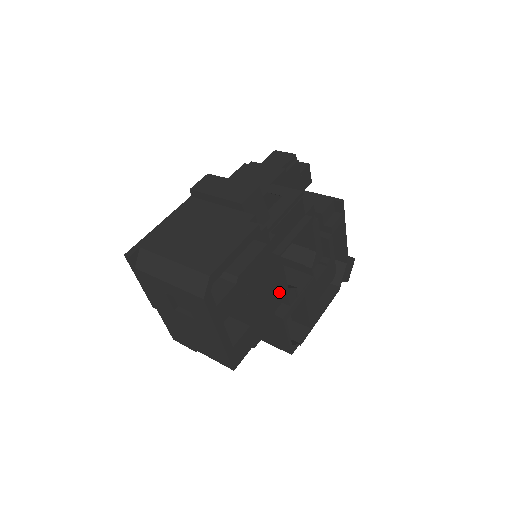
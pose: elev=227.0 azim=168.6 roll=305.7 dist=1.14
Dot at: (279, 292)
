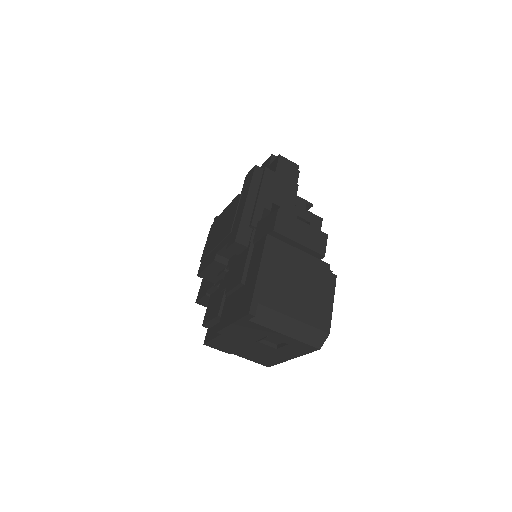
Dot at: occluded
